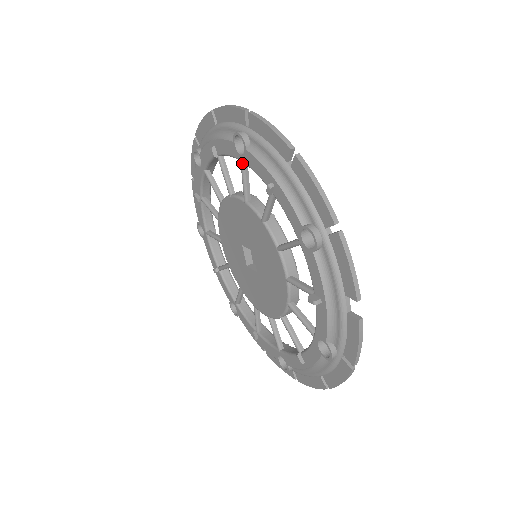
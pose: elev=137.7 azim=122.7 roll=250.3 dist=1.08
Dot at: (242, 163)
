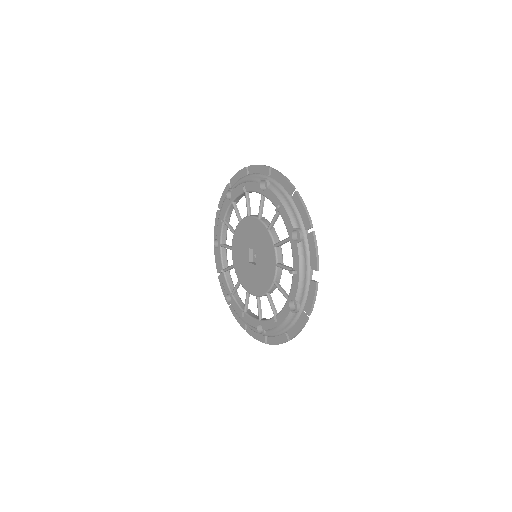
Dot at: (262, 195)
